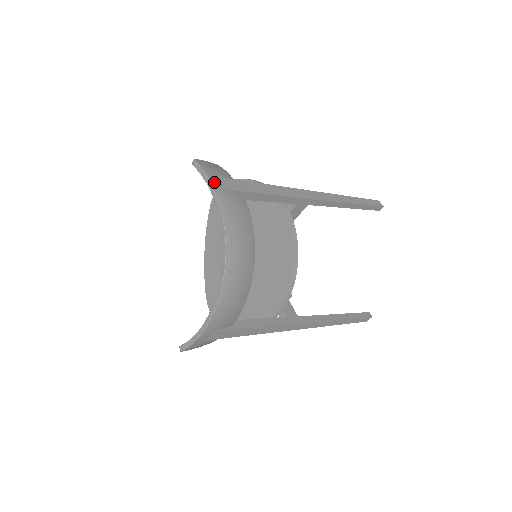
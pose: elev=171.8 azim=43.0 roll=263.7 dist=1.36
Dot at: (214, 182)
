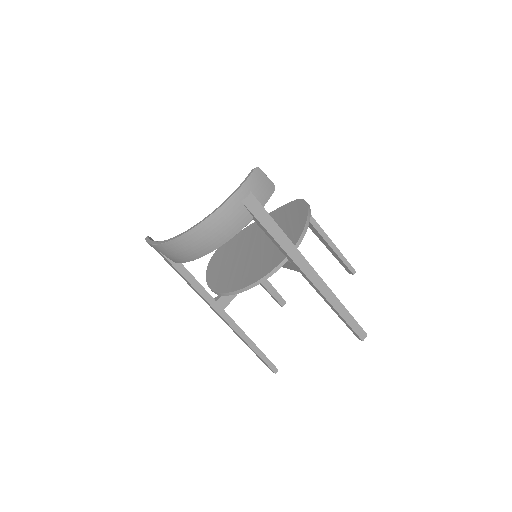
Dot at: (241, 191)
